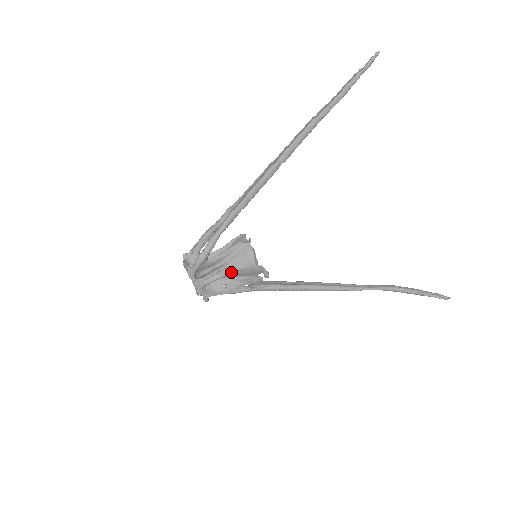
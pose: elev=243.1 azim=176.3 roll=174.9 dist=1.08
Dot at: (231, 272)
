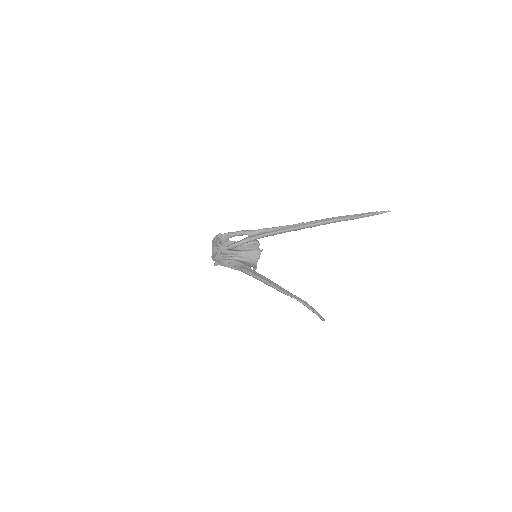
Dot at: (240, 260)
